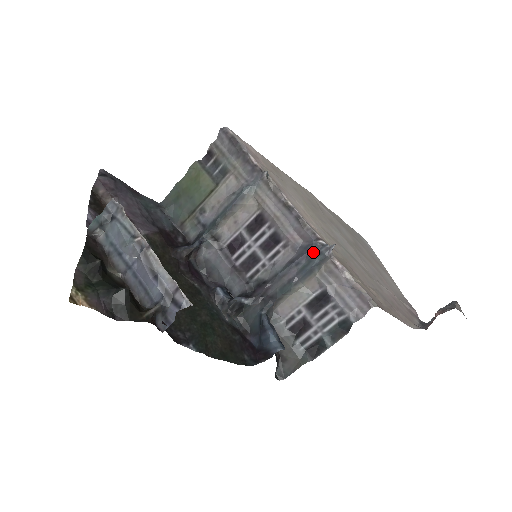
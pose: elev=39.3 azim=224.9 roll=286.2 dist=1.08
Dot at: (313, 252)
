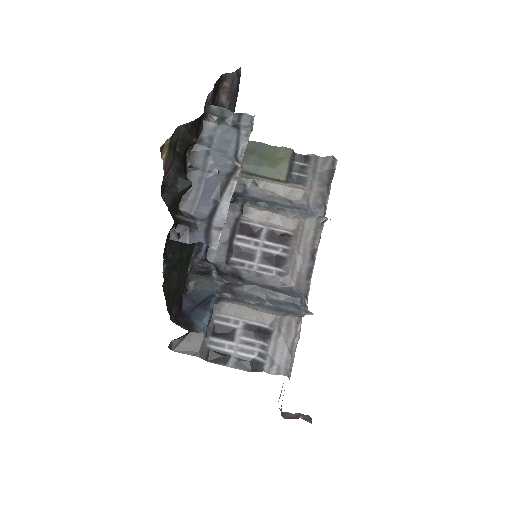
Dot at: (295, 301)
